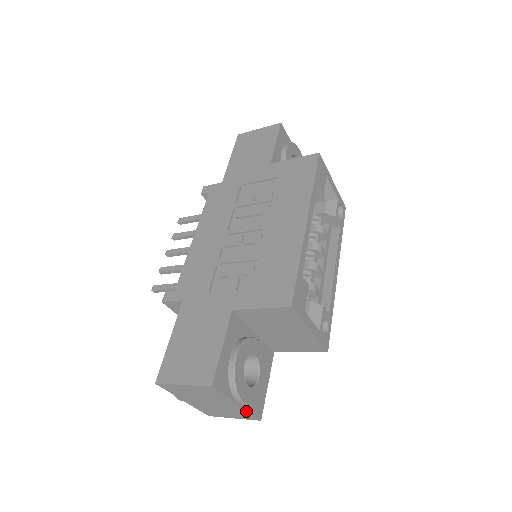
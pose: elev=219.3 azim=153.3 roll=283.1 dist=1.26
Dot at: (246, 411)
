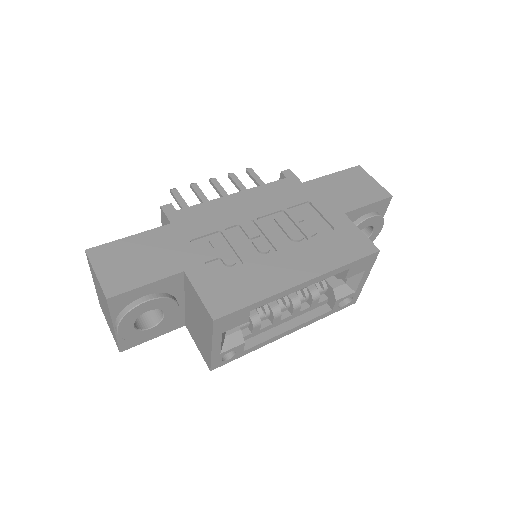
Dot at: (116, 336)
